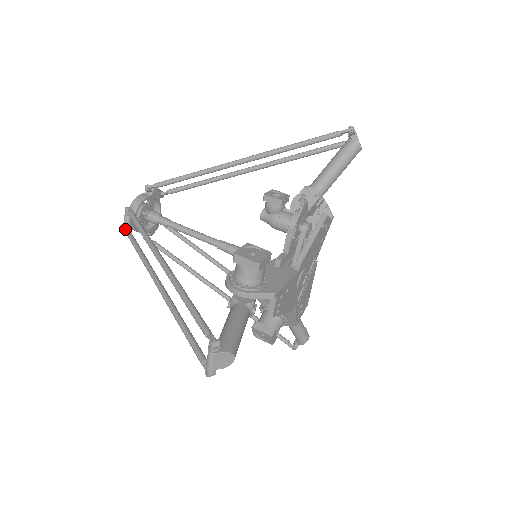
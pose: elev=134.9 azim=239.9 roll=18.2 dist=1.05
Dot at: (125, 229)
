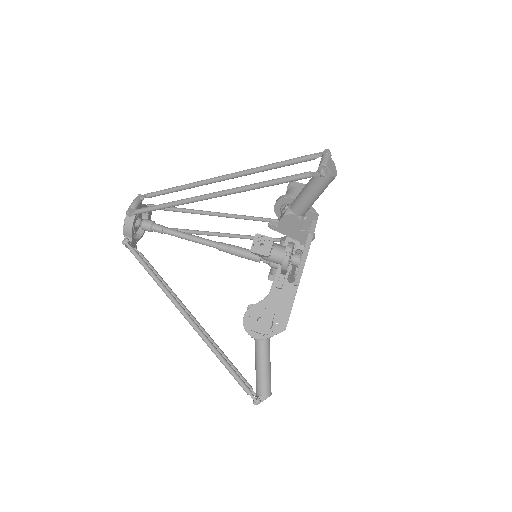
Dot at: occluded
